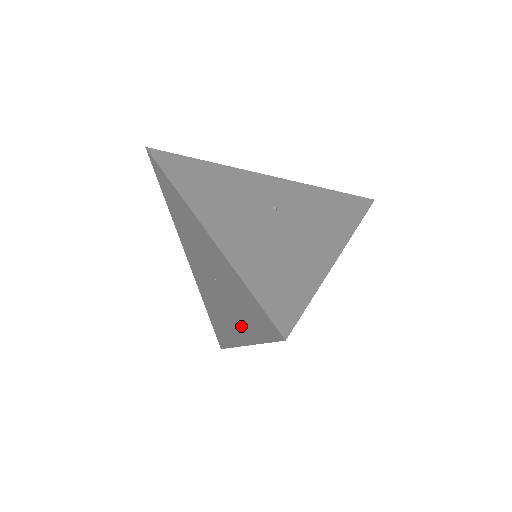
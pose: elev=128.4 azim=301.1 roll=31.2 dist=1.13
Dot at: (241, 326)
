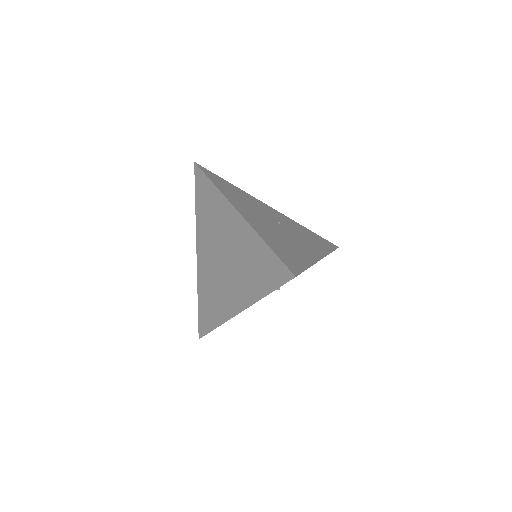
Dot at: (244, 292)
